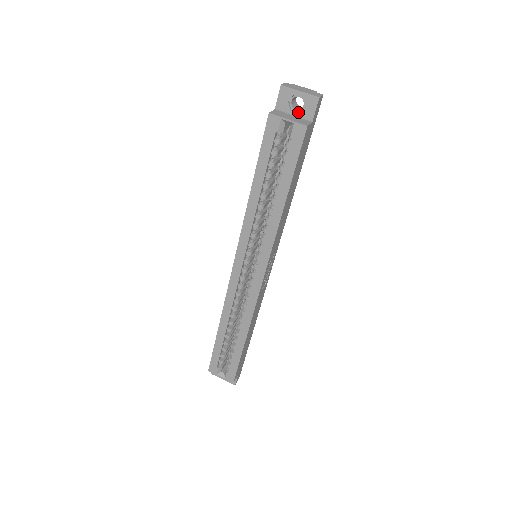
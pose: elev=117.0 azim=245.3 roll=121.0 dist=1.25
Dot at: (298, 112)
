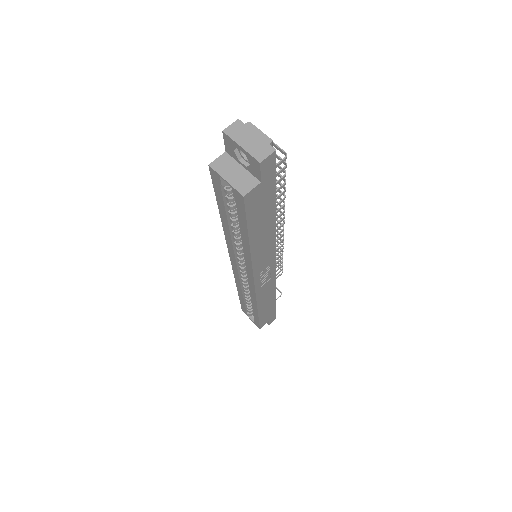
Dot at: (248, 164)
